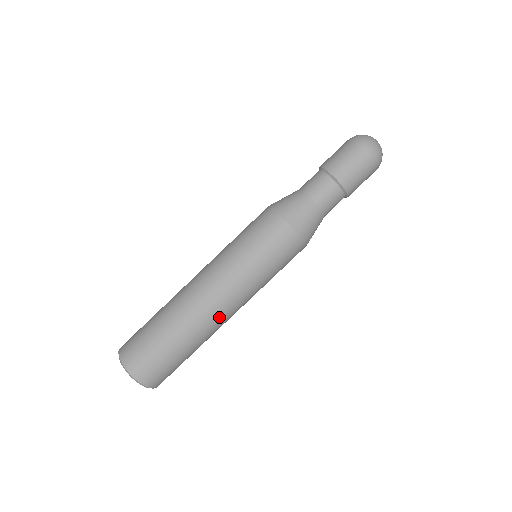
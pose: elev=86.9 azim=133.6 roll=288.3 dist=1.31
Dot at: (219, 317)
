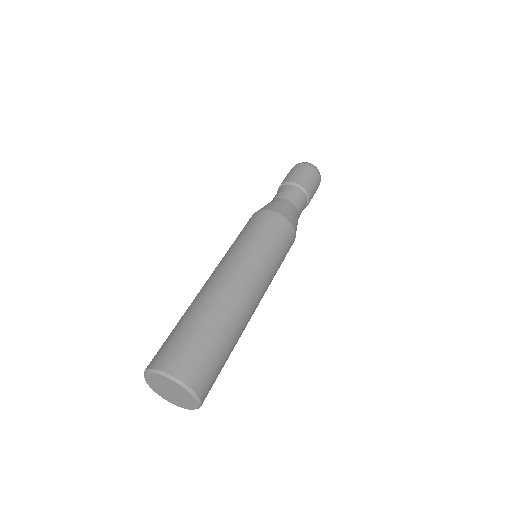
Dot at: (253, 313)
